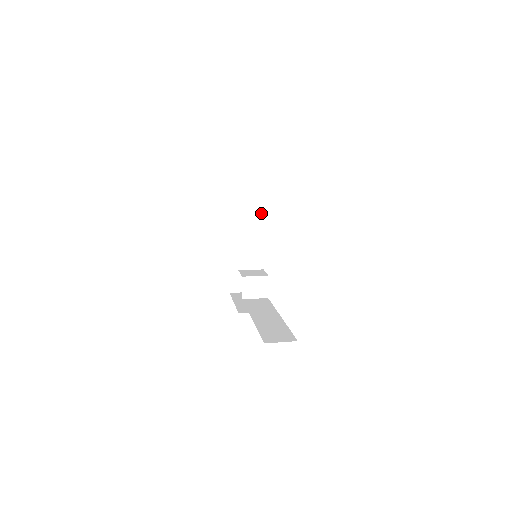
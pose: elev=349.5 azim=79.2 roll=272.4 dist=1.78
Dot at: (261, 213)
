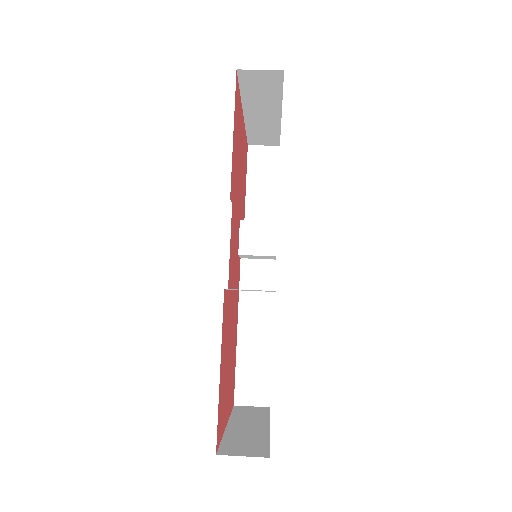
Dot at: occluded
